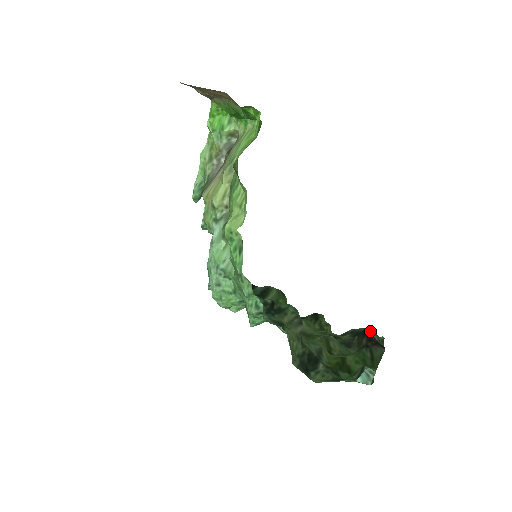
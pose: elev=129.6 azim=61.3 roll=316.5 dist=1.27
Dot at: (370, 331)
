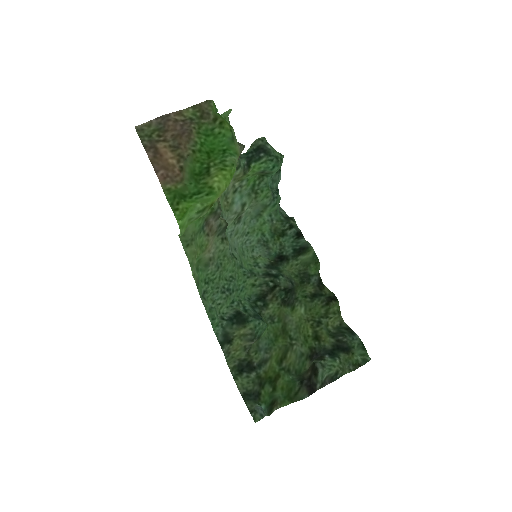
Dot at: (362, 347)
